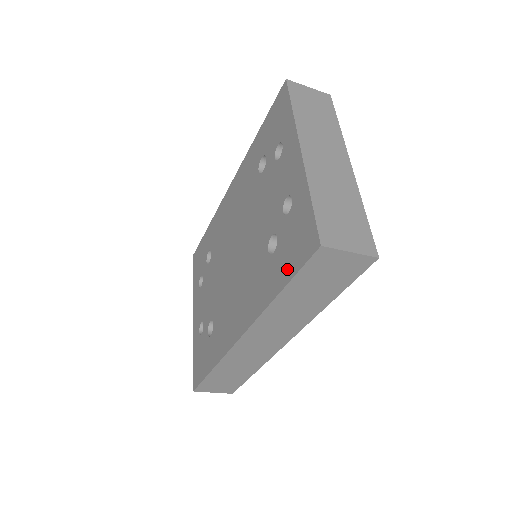
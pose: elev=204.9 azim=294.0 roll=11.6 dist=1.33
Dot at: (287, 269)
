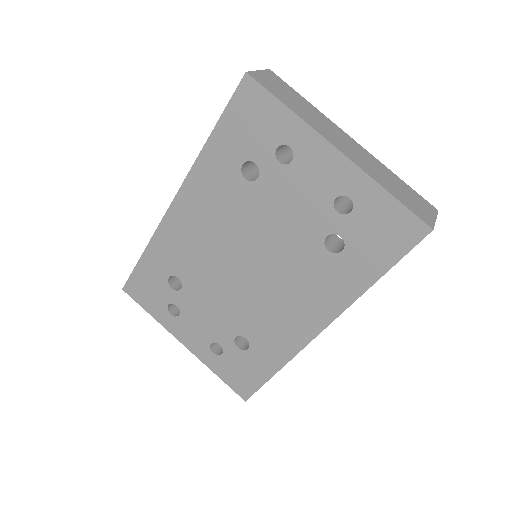
Dot at: (381, 259)
